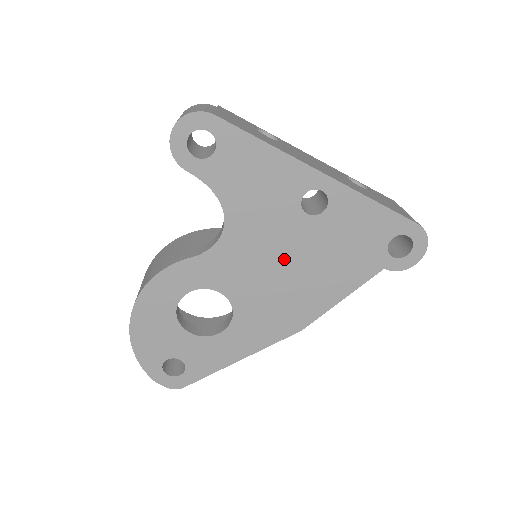
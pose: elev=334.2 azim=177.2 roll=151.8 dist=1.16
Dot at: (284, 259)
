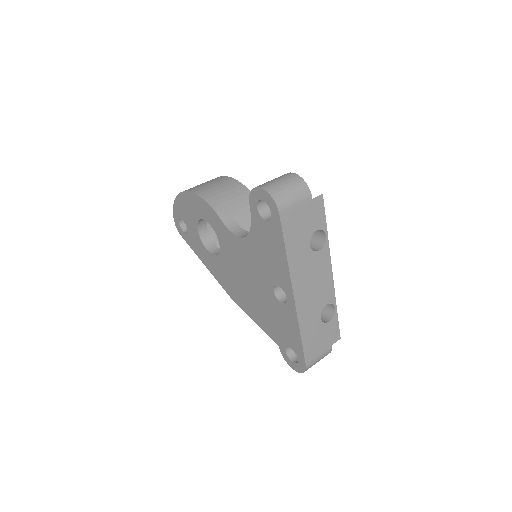
Dot at: (251, 281)
